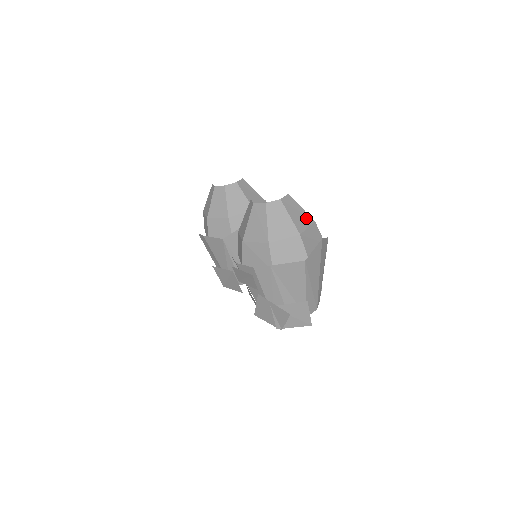
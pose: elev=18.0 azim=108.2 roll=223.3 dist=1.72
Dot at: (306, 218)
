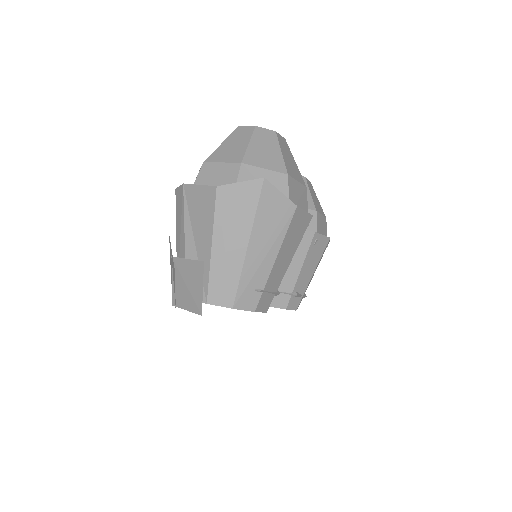
Dot at: (275, 162)
